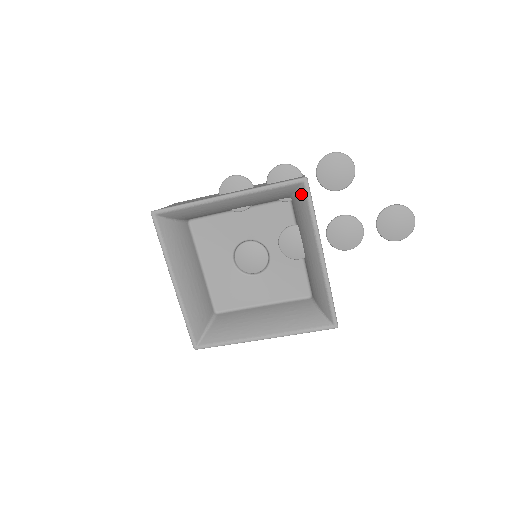
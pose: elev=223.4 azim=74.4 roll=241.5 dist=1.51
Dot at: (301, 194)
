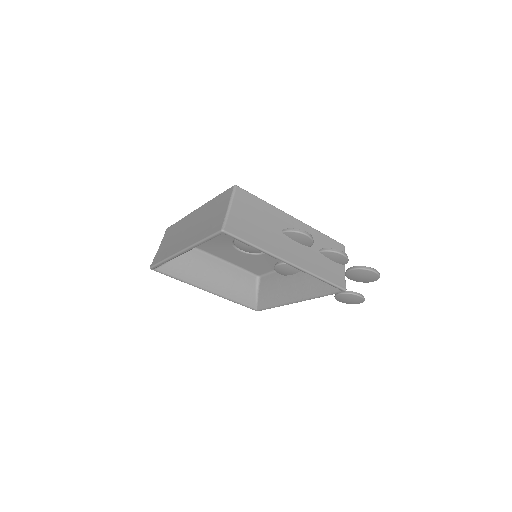
Dot at: (331, 286)
